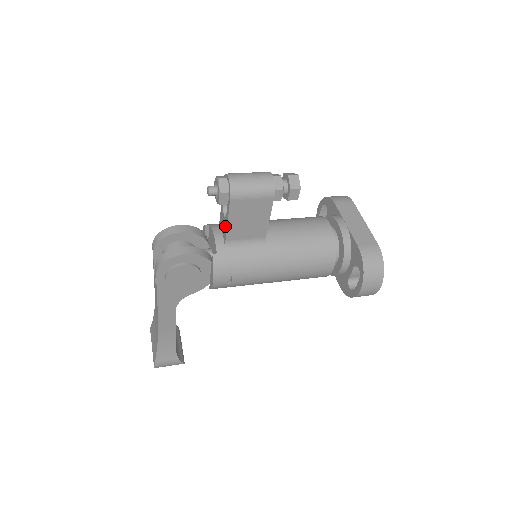
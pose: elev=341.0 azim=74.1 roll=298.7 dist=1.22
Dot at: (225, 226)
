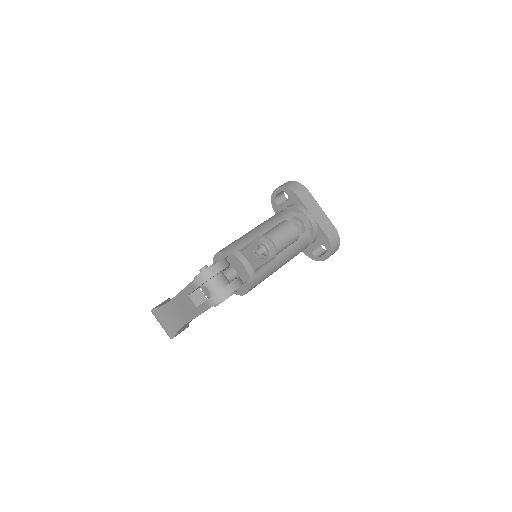
Dot at: (258, 263)
